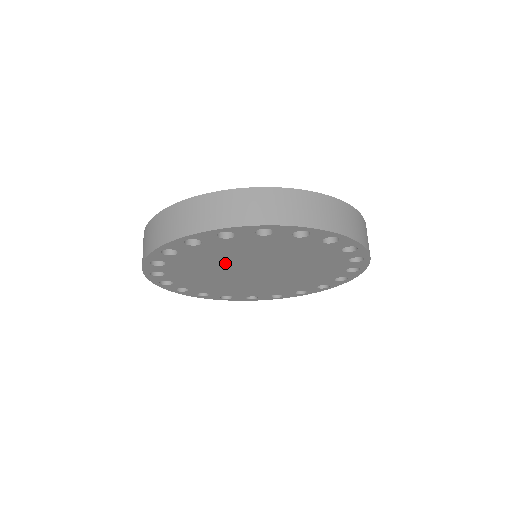
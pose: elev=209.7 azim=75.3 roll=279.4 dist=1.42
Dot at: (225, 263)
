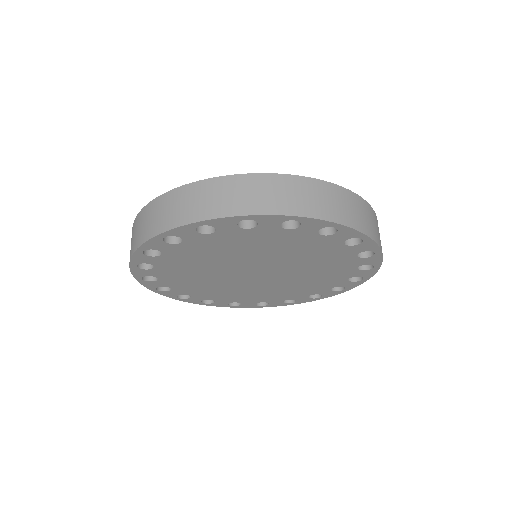
Dot at: (228, 259)
